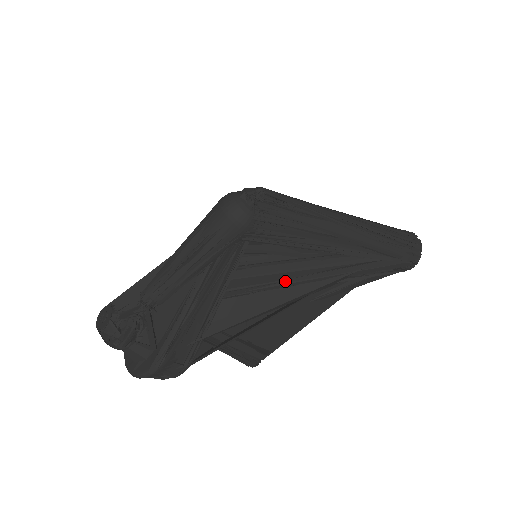
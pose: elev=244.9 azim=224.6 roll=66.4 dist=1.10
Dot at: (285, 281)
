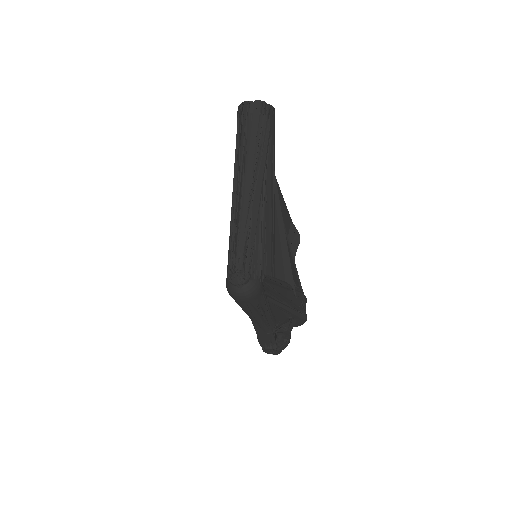
Dot at: (272, 230)
